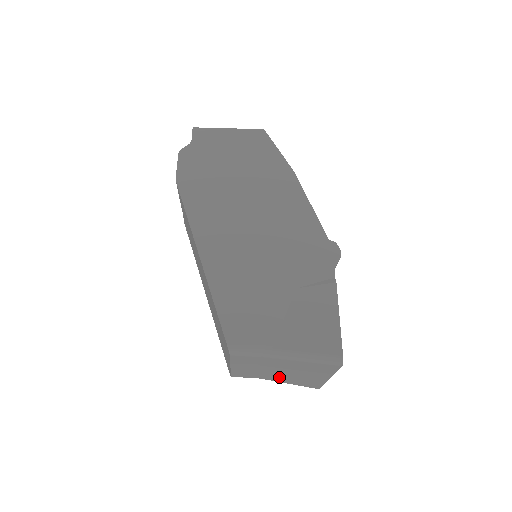
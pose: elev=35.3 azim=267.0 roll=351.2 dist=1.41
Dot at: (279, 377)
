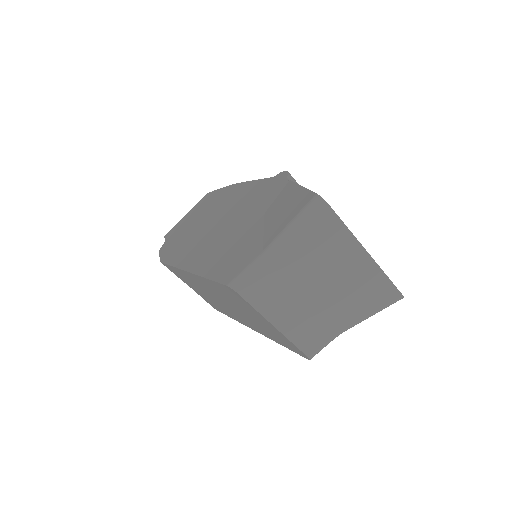
Dot at: (339, 307)
